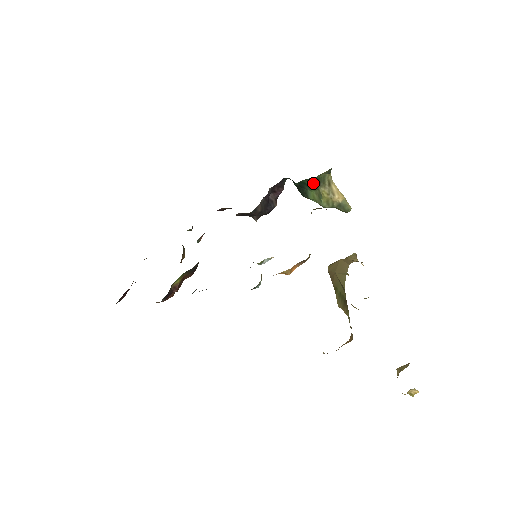
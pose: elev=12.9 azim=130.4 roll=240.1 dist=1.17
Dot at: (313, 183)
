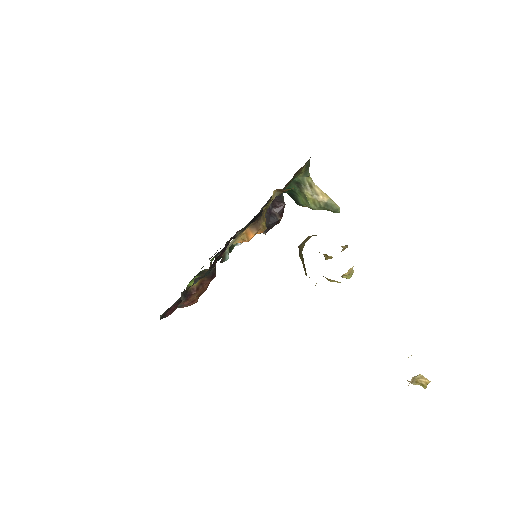
Dot at: (296, 187)
